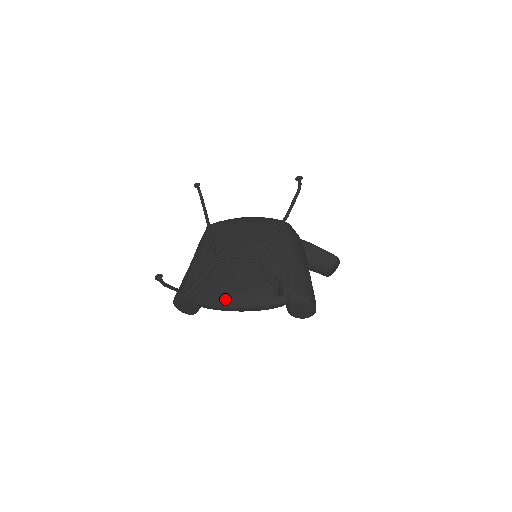
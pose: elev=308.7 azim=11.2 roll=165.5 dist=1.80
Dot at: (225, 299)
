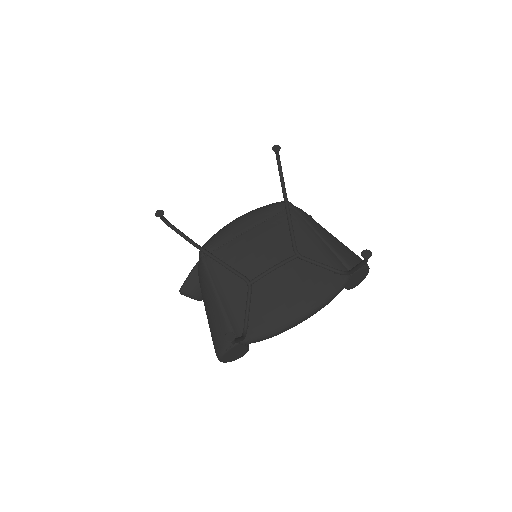
Dot at: (293, 314)
